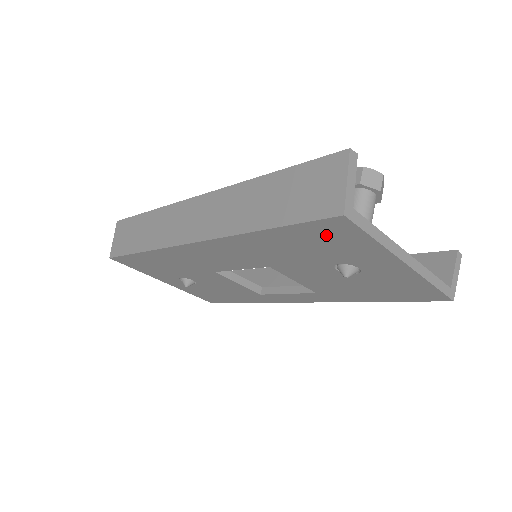
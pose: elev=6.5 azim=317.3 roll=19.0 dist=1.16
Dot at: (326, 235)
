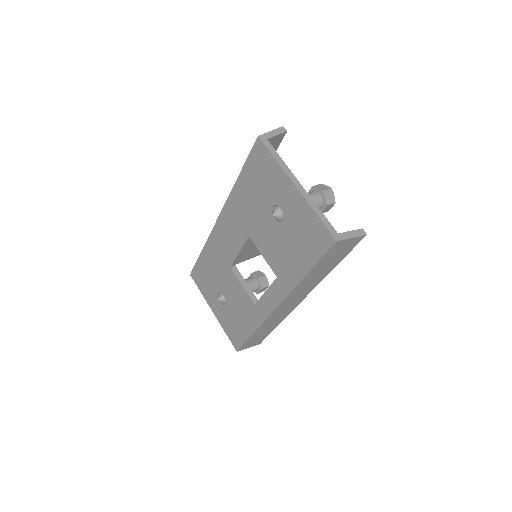
Dot at: (258, 166)
